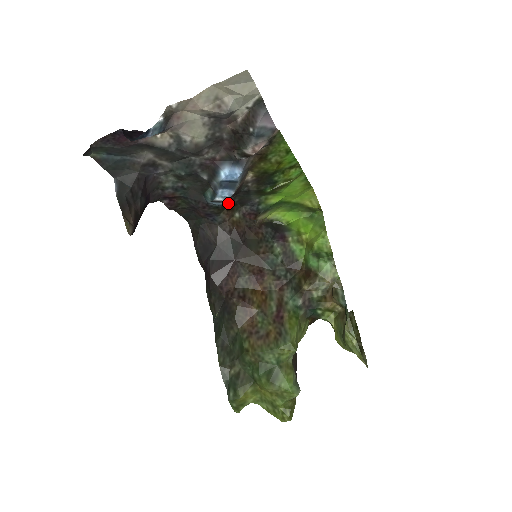
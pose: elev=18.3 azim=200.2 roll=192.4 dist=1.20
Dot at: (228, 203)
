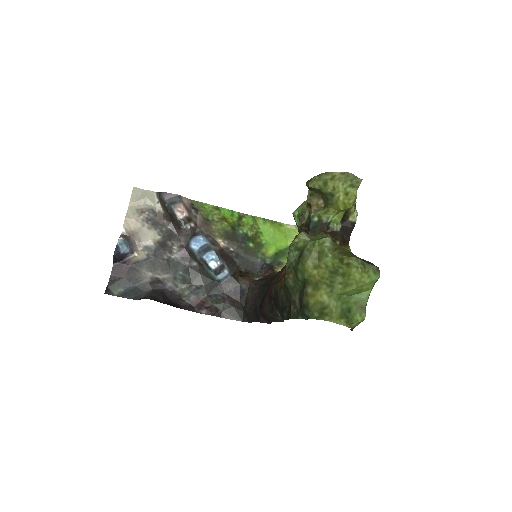
Dot at: (236, 273)
